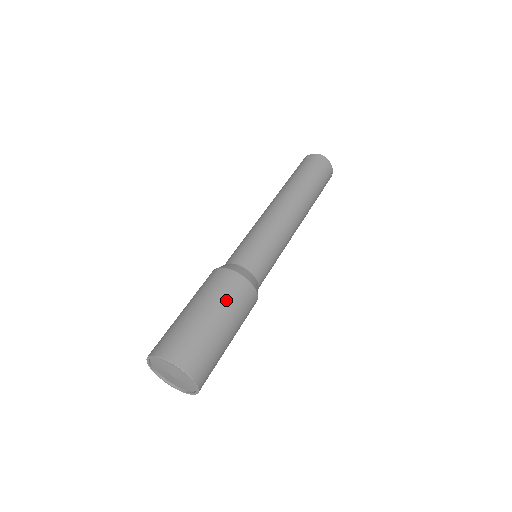
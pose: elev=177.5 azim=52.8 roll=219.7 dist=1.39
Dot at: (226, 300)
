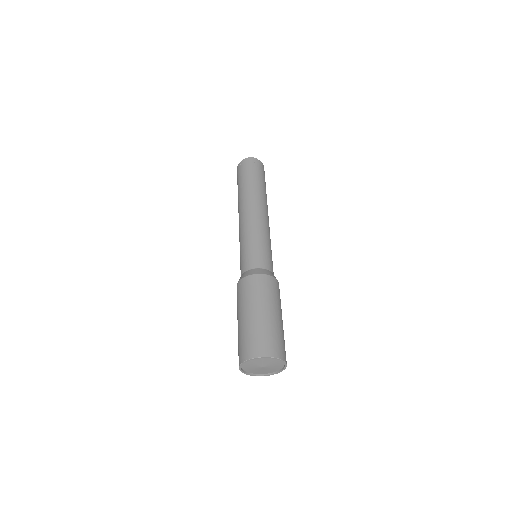
Dot at: (264, 296)
